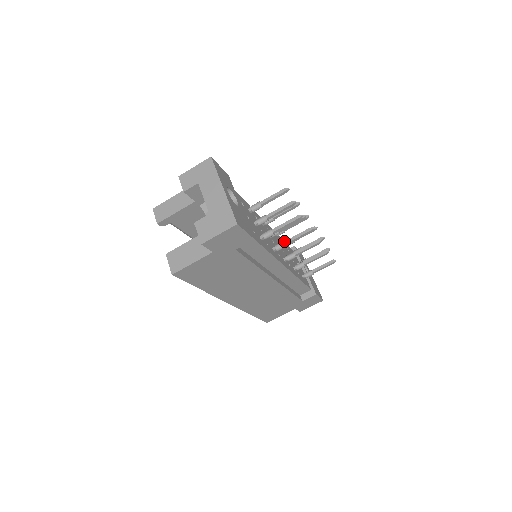
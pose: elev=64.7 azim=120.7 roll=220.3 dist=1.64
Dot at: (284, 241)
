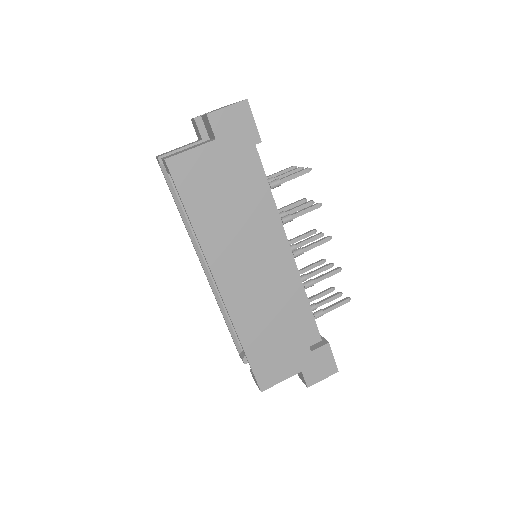
Dot at: (291, 214)
